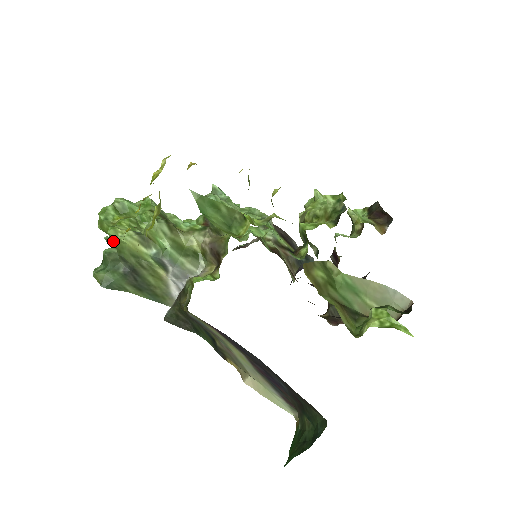
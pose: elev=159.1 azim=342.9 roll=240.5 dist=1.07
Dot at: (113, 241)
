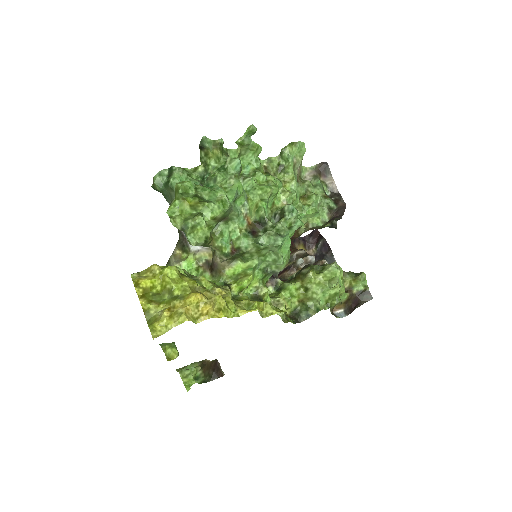
Dot at: occluded
